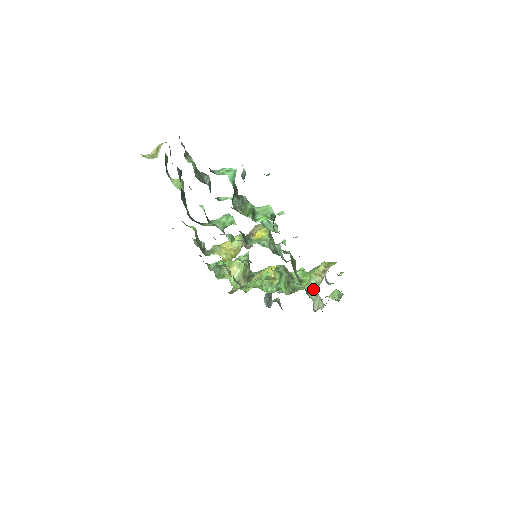
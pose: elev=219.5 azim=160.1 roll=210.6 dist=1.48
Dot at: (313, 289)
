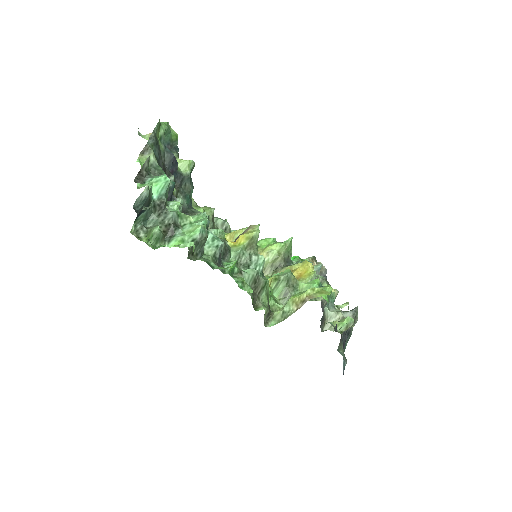
Dot at: (281, 318)
